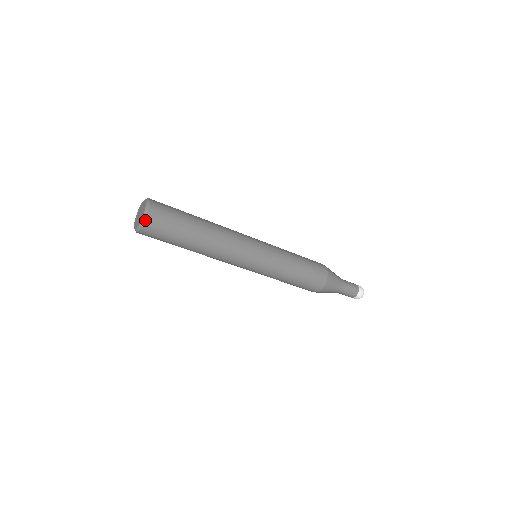
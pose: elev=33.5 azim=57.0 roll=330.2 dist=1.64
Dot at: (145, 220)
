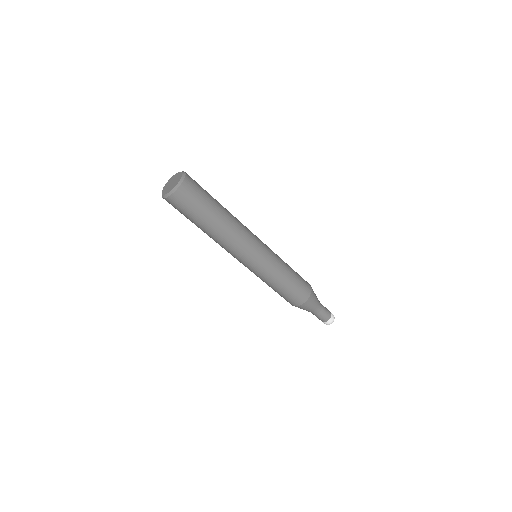
Dot at: (171, 195)
